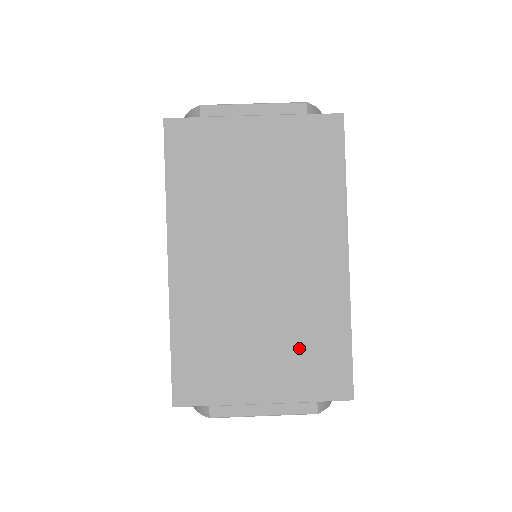
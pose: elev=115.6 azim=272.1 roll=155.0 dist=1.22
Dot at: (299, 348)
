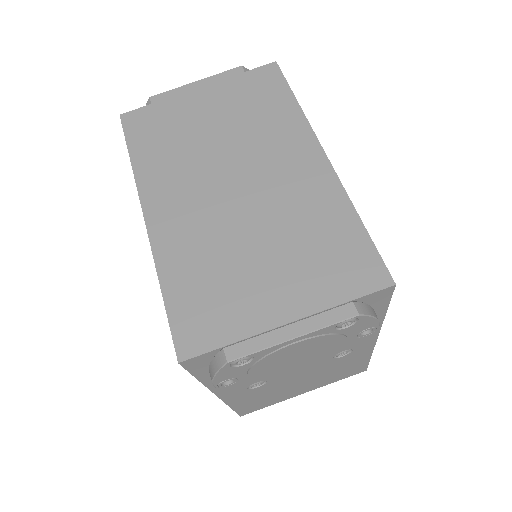
Dot at: (308, 251)
